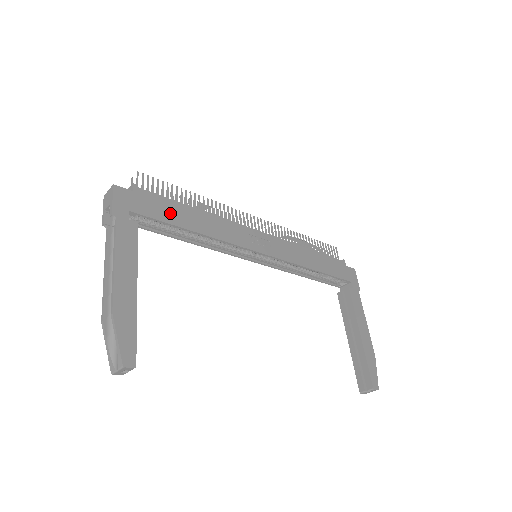
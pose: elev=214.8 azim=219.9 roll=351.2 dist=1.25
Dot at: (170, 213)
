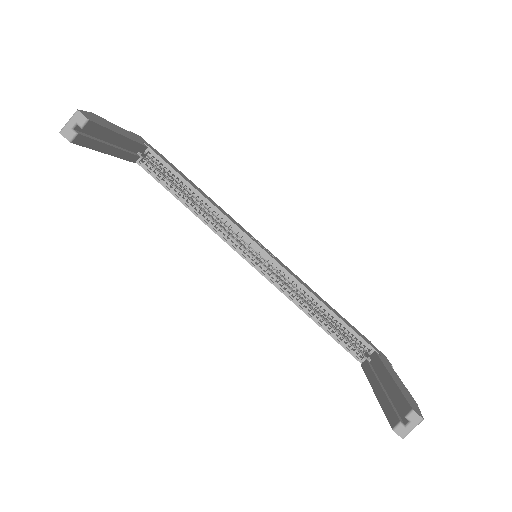
Dot at: (179, 172)
